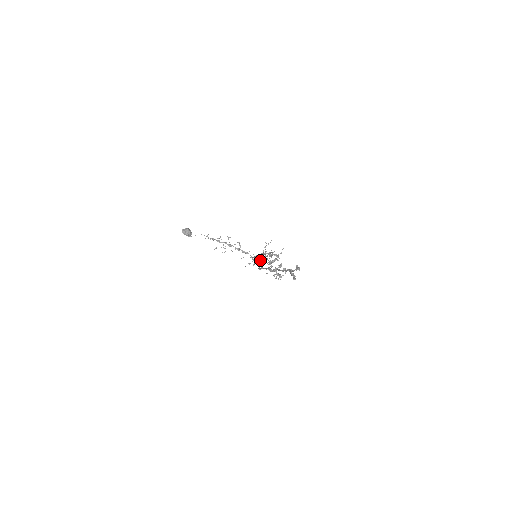
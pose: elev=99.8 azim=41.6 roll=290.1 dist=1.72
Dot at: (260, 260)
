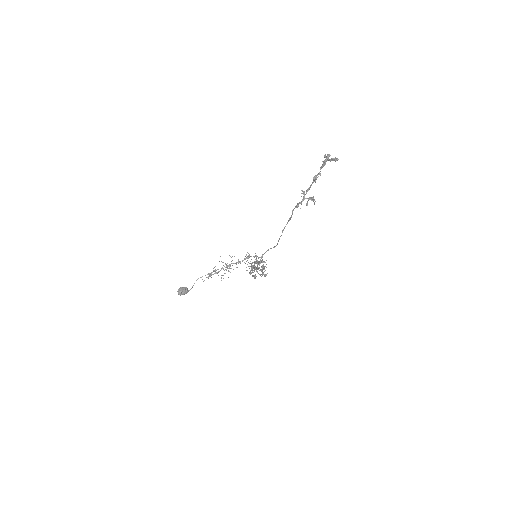
Dot at: (254, 276)
